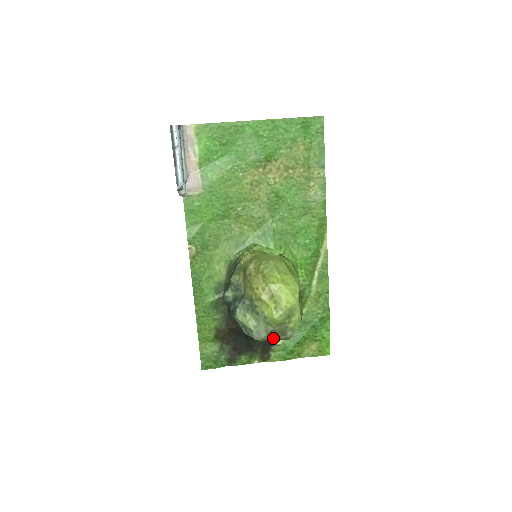
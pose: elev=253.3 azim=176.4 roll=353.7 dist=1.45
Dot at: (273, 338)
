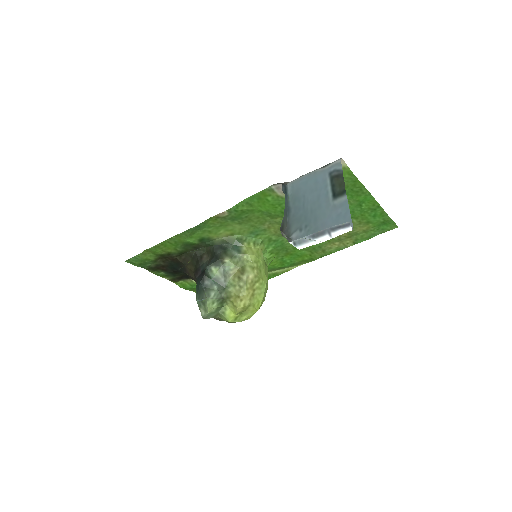
Dot at: occluded
